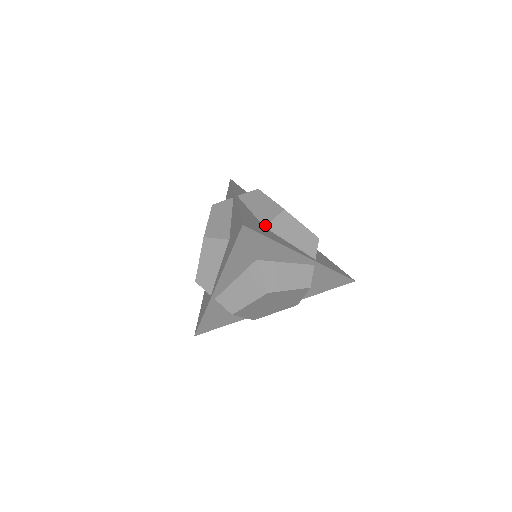
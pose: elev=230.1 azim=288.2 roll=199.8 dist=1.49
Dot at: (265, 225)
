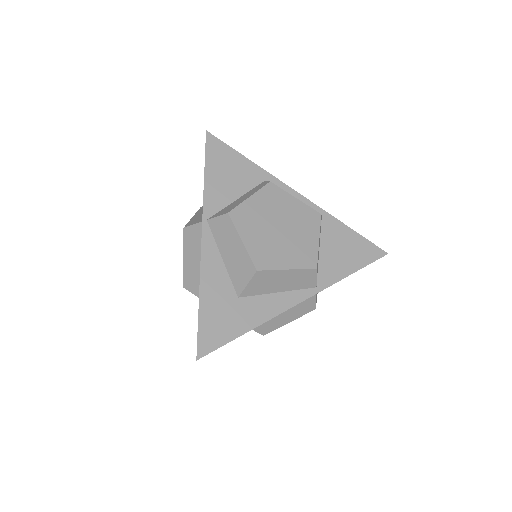
Dot at: (238, 294)
